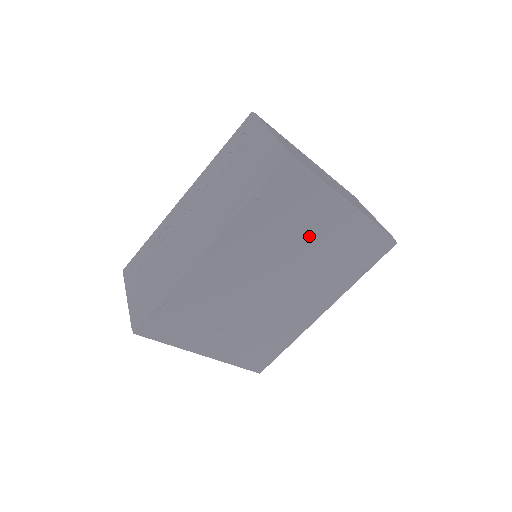
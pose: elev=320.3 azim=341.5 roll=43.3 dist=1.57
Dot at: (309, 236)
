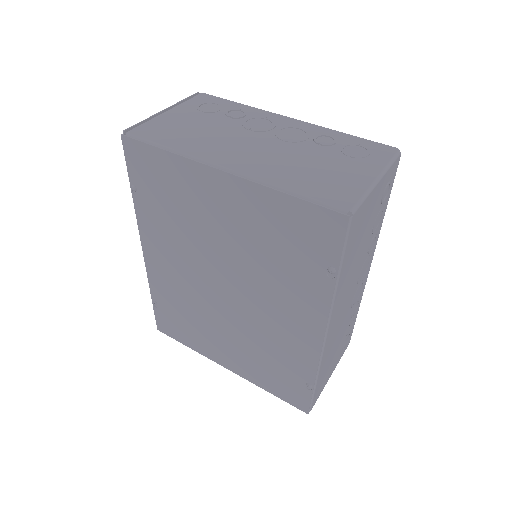
Dot at: (212, 222)
